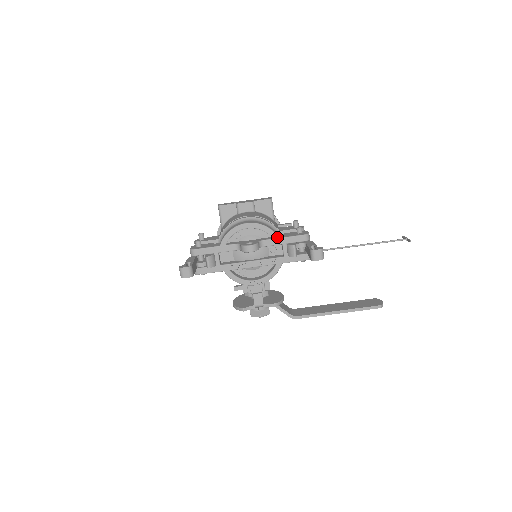
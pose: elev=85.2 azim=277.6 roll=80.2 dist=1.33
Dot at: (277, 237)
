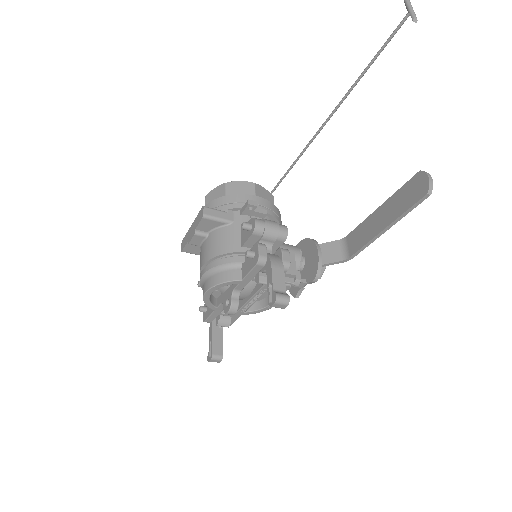
Dot at: (239, 281)
